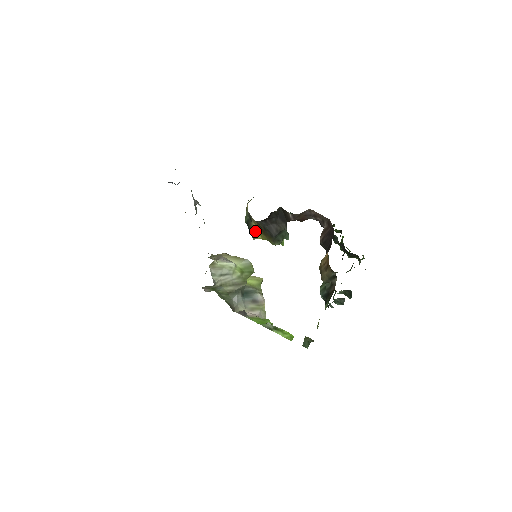
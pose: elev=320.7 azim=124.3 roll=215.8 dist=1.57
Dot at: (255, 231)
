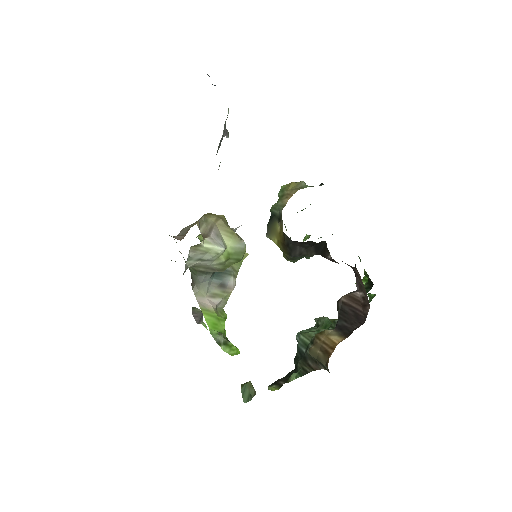
Dot at: (275, 232)
